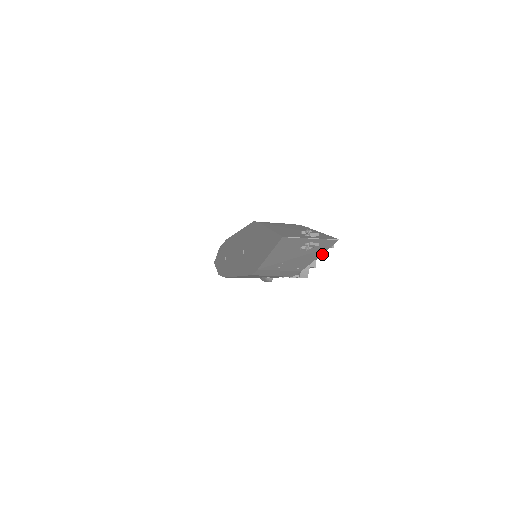
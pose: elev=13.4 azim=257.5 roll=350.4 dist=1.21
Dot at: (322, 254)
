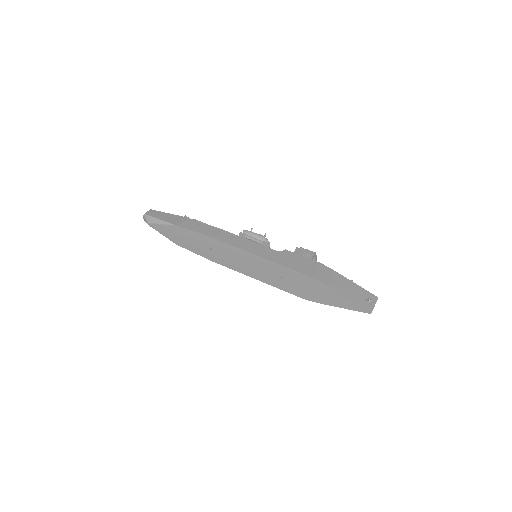
Dot at: occluded
